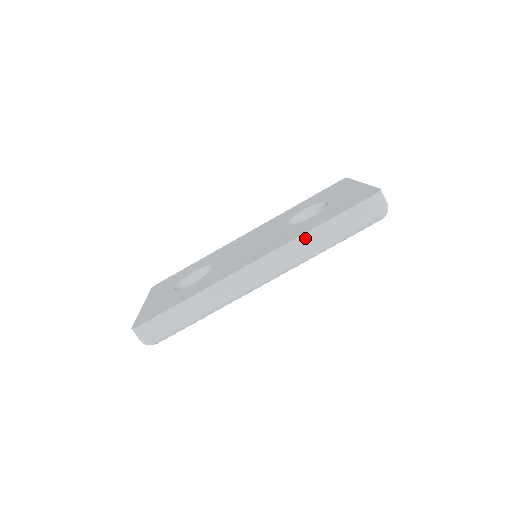
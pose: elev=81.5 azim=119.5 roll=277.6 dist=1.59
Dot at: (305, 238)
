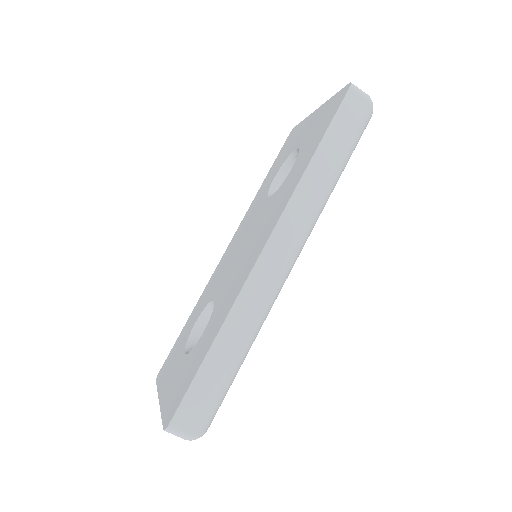
Dot at: (305, 183)
